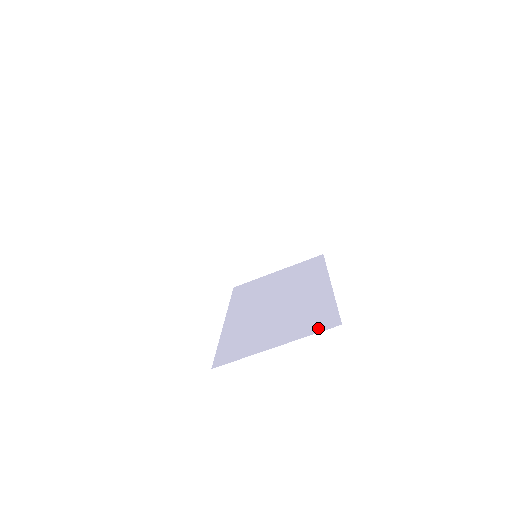
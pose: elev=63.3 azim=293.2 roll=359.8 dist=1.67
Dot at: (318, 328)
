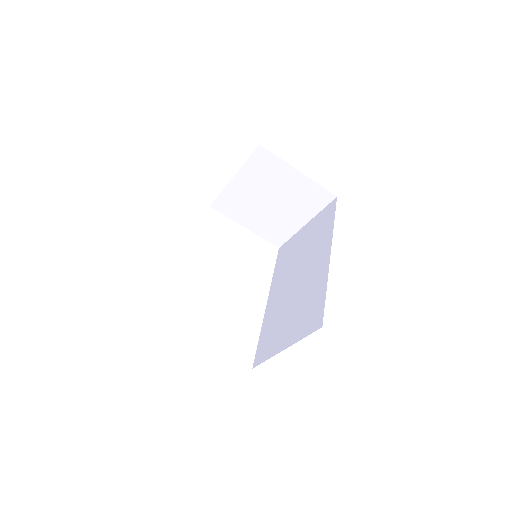
Dot at: (309, 329)
